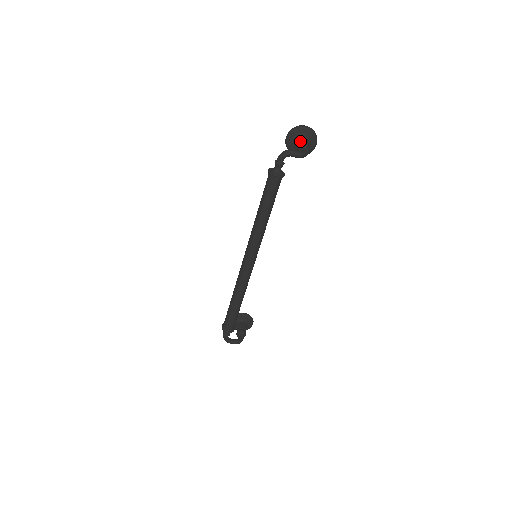
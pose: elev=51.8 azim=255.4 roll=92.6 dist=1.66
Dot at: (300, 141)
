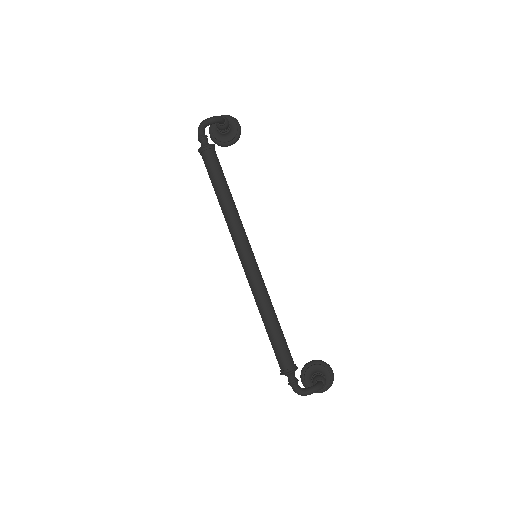
Dot at: occluded
